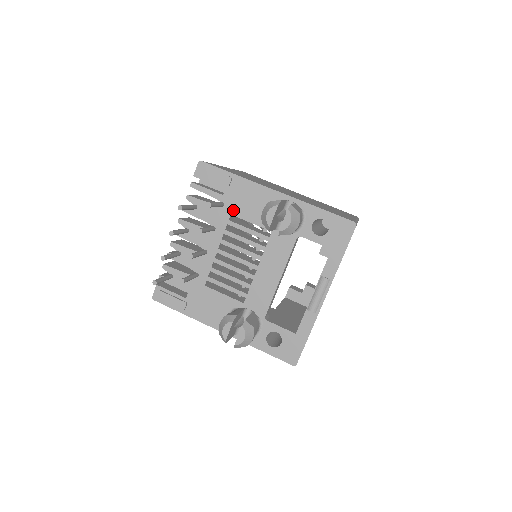
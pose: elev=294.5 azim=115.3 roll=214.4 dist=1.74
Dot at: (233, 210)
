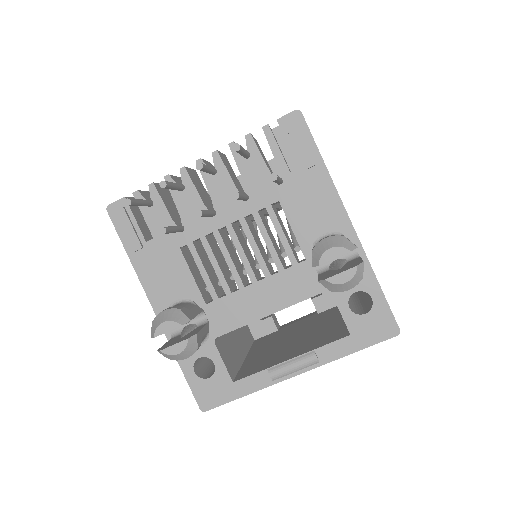
Dot at: (286, 198)
